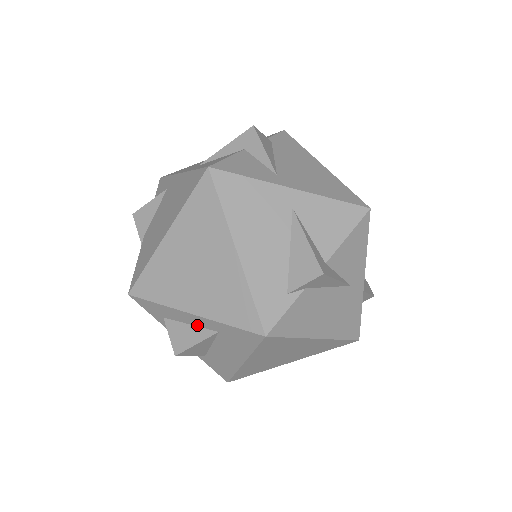
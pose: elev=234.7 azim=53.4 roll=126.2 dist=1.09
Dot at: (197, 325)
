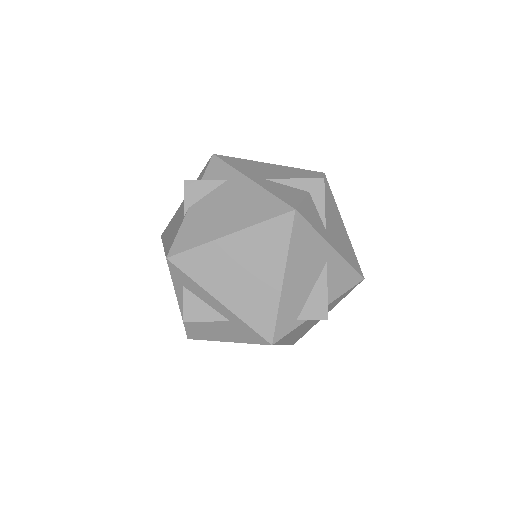
Dot at: (214, 308)
